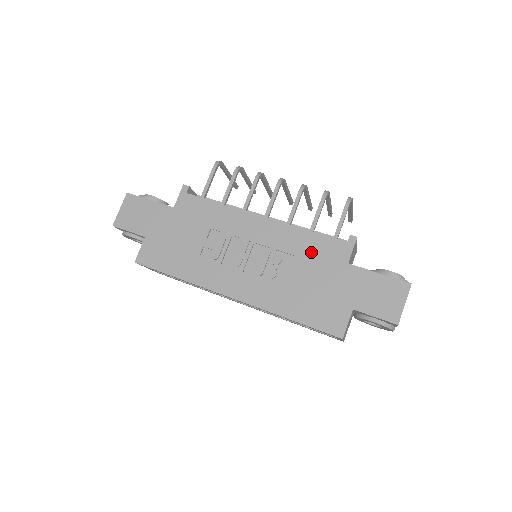
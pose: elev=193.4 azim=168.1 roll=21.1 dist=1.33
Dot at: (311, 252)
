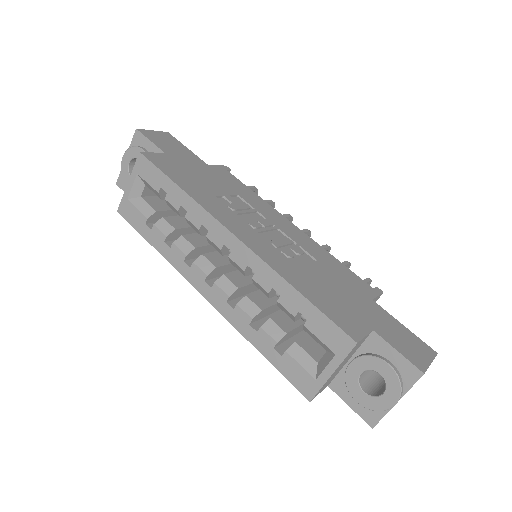
Dot at: (335, 269)
